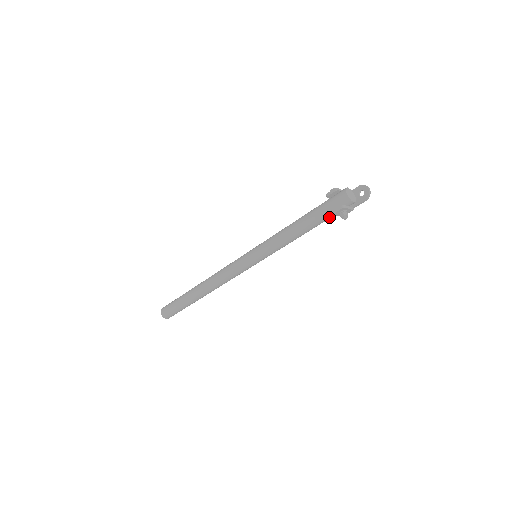
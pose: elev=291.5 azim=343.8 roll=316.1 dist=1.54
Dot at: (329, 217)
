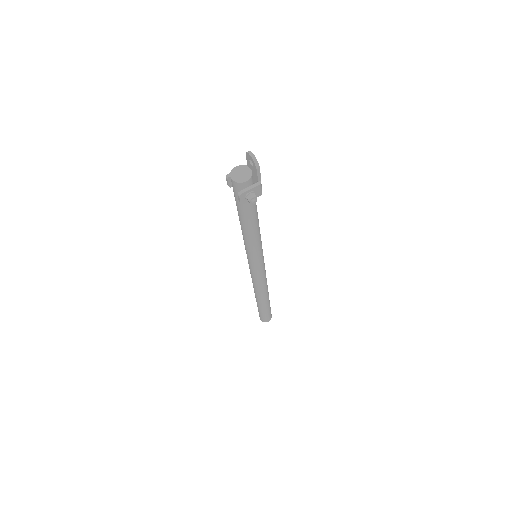
Dot at: (249, 204)
